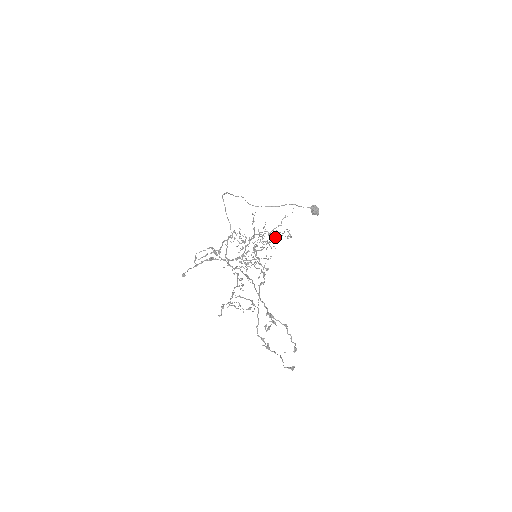
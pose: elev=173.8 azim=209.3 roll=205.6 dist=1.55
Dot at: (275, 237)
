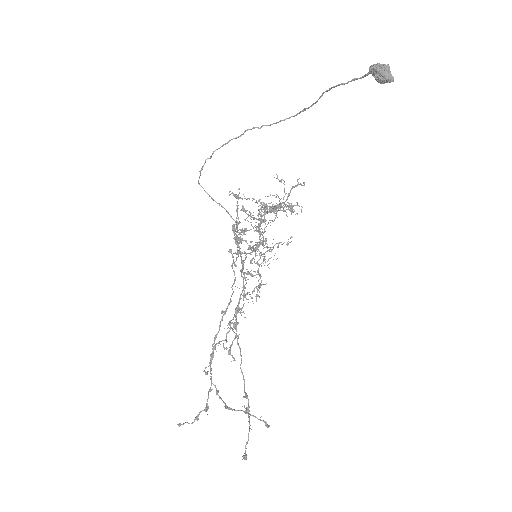
Dot at: (284, 206)
